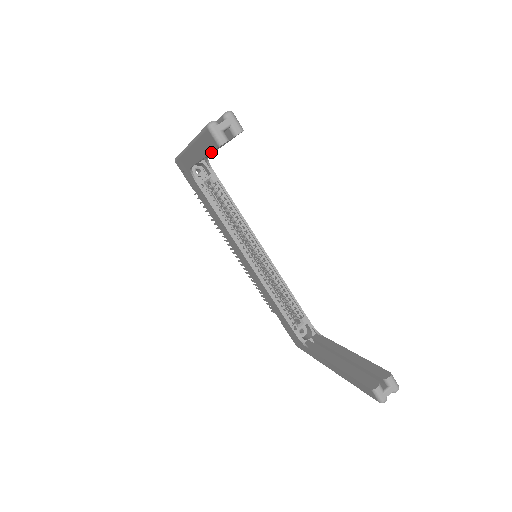
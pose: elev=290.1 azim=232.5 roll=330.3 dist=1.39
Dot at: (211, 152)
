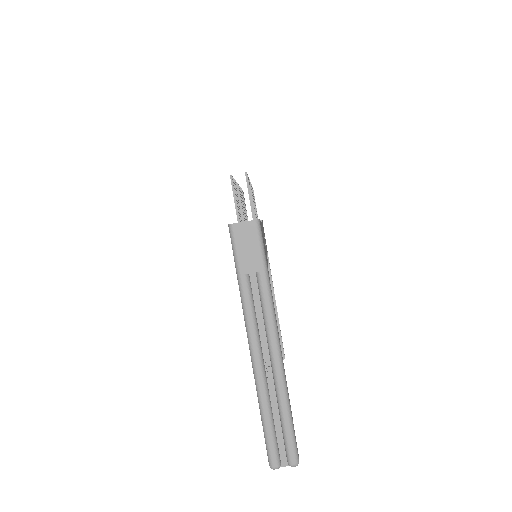
Dot at: occluded
